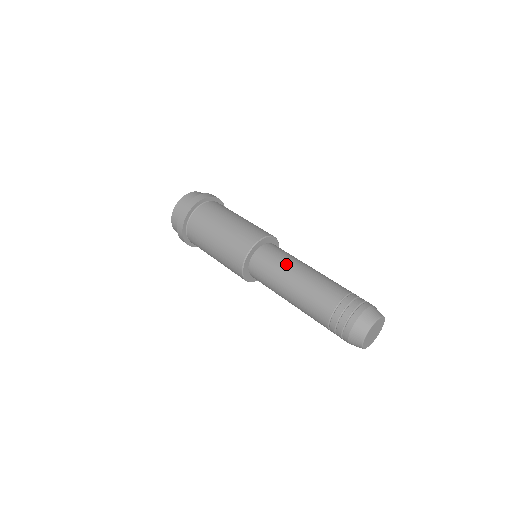
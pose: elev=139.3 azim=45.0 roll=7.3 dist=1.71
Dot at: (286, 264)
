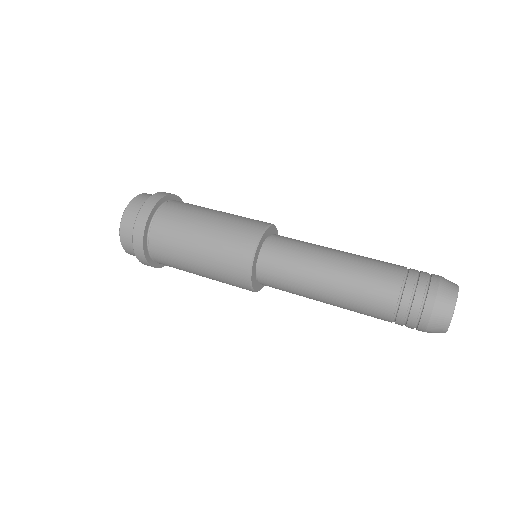
Dot at: (306, 264)
